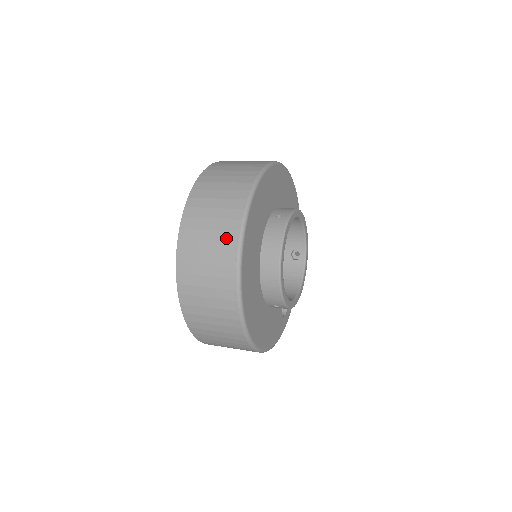
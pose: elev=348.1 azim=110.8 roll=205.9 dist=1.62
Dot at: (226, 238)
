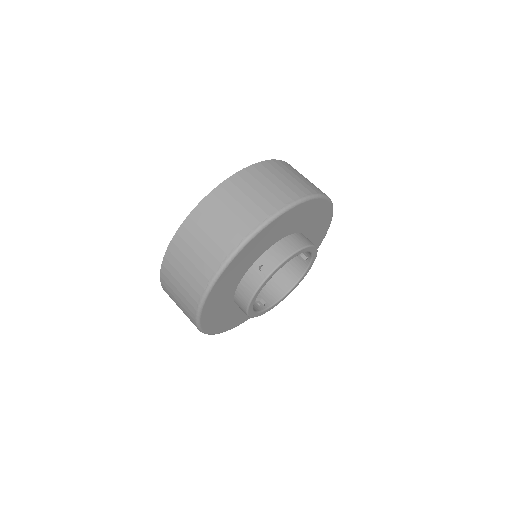
Dot at: (190, 300)
